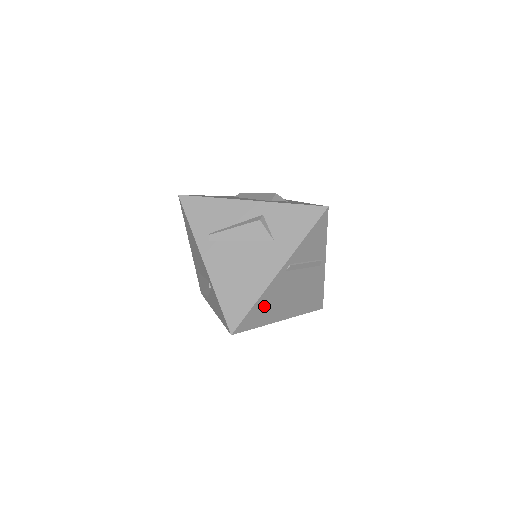
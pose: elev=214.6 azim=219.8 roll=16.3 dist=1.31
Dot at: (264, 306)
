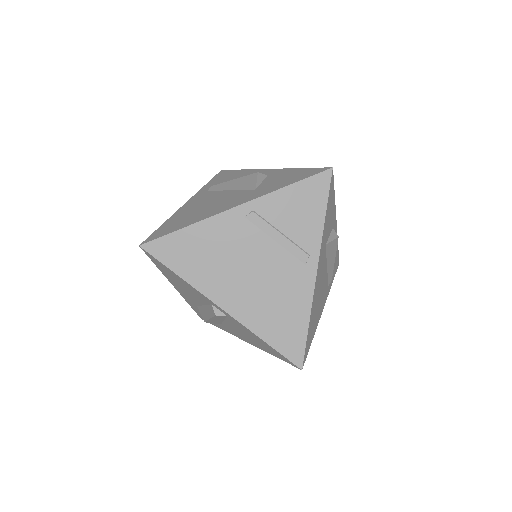
Dot at: (199, 247)
